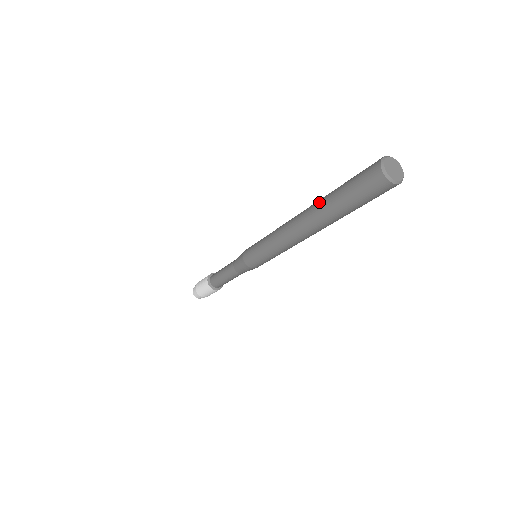
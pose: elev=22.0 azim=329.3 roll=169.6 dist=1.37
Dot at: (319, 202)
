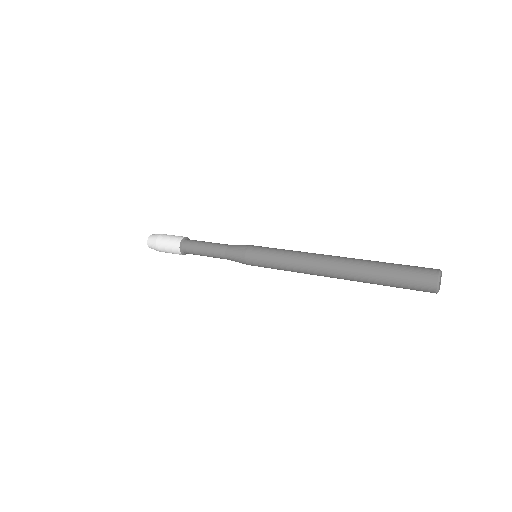
Dot at: (361, 276)
